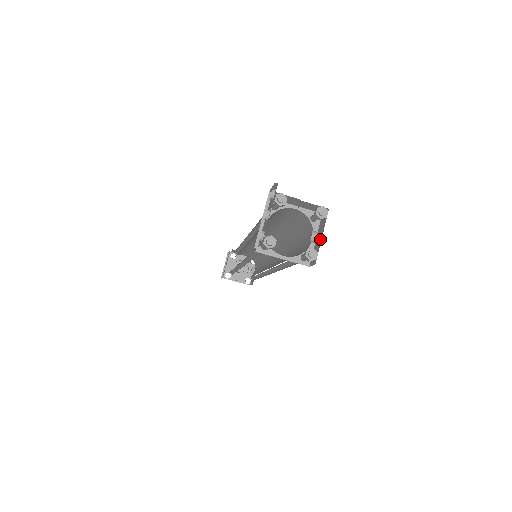
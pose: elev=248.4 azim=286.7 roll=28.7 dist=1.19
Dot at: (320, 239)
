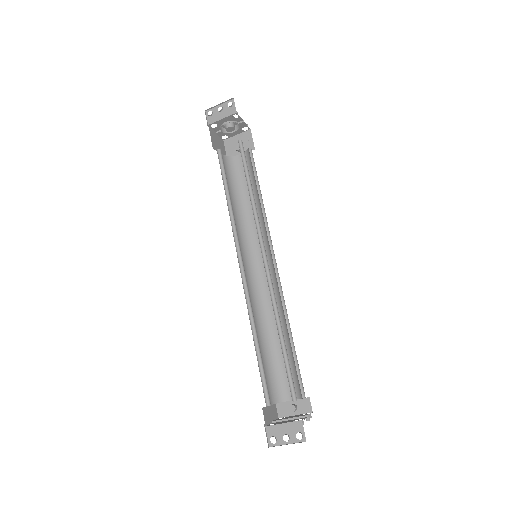
Dot at: (294, 413)
